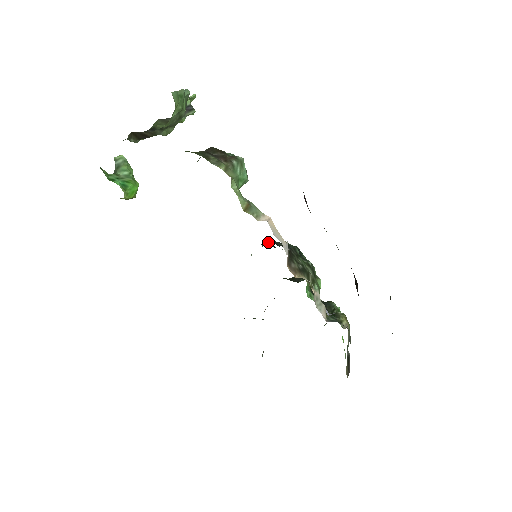
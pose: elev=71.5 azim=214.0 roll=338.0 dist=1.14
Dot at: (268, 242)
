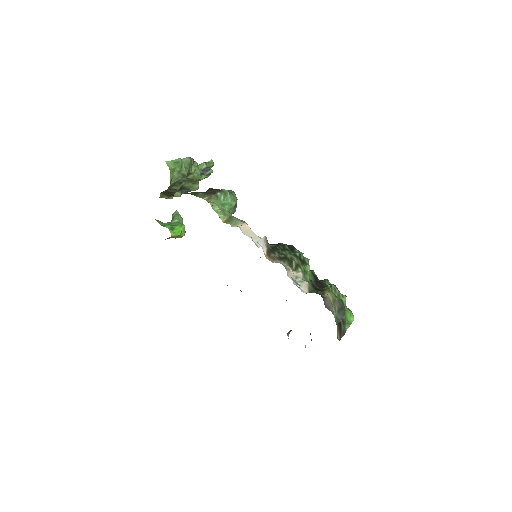
Dot at: occluded
